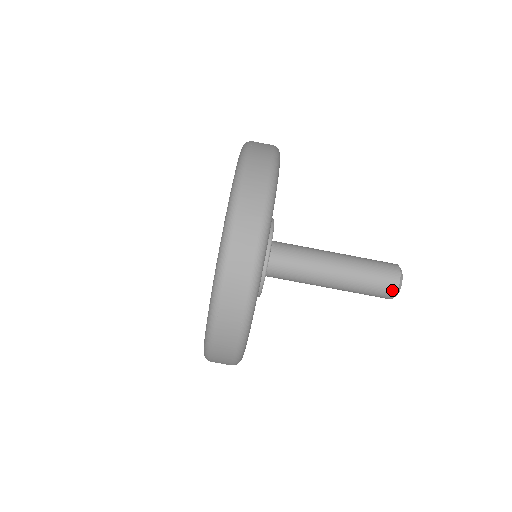
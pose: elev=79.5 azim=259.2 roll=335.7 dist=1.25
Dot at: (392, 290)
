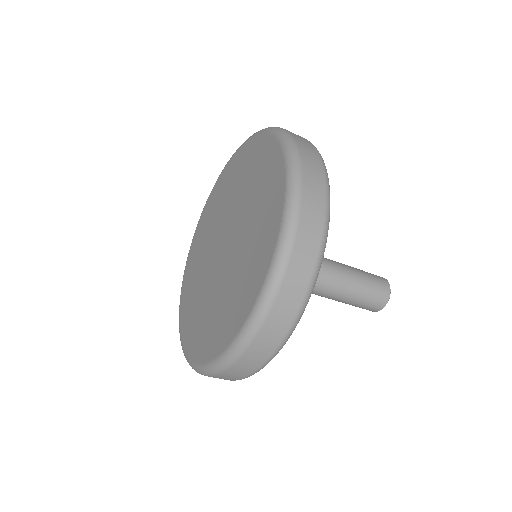
Dot at: (383, 301)
